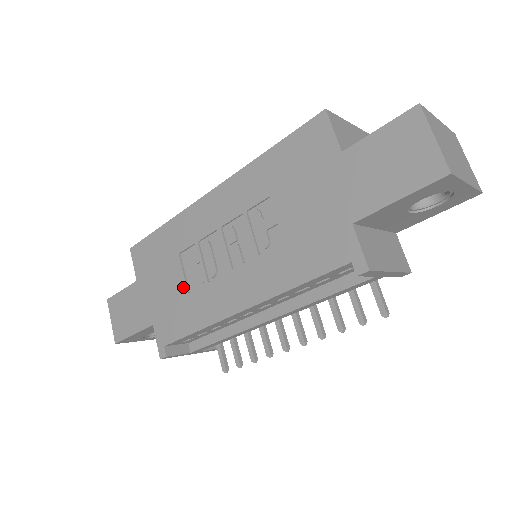
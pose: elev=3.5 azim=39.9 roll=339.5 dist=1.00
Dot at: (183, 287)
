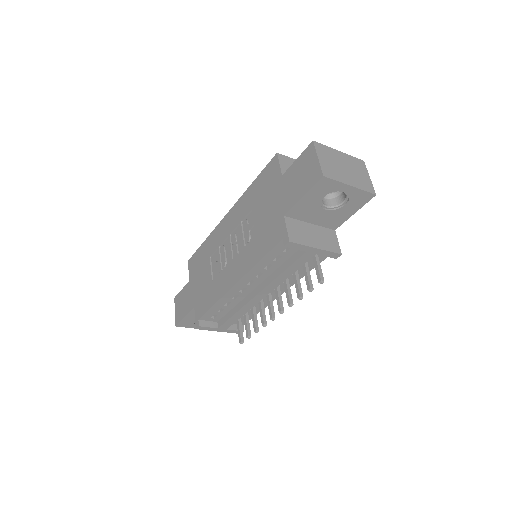
Dot at: (210, 278)
